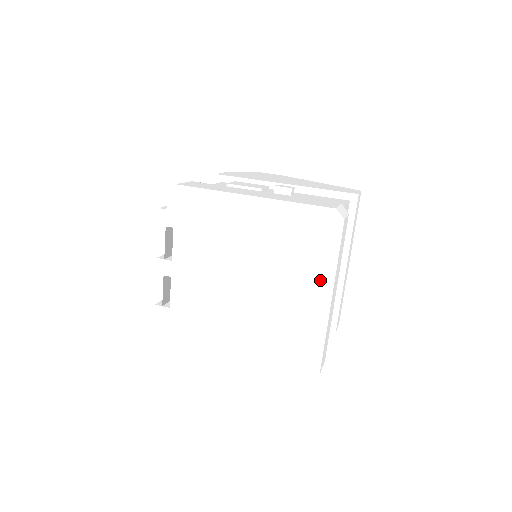
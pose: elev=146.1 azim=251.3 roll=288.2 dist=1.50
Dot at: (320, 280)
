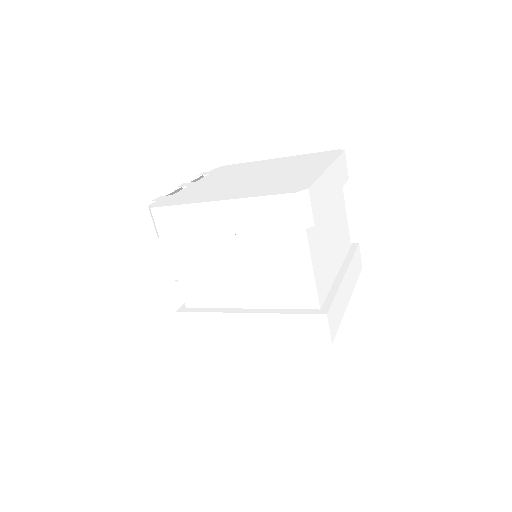
Dot at: (321, 164)
